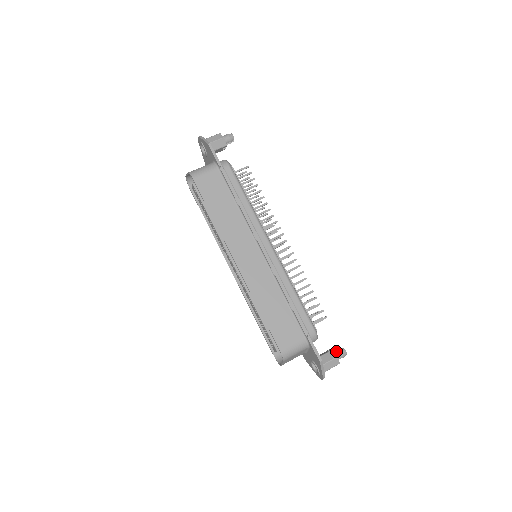
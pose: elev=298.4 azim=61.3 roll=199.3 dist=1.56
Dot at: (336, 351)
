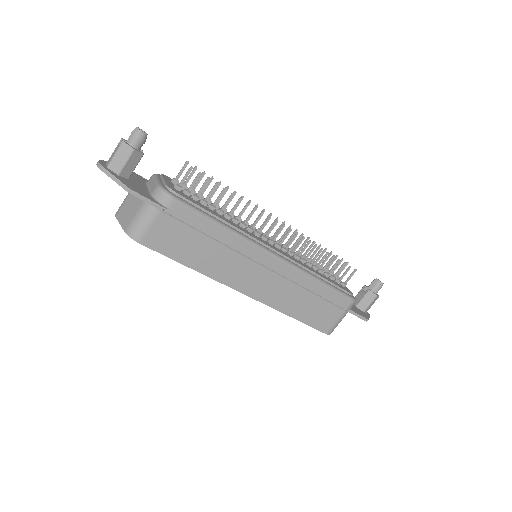
Dot at: (373, 288)
